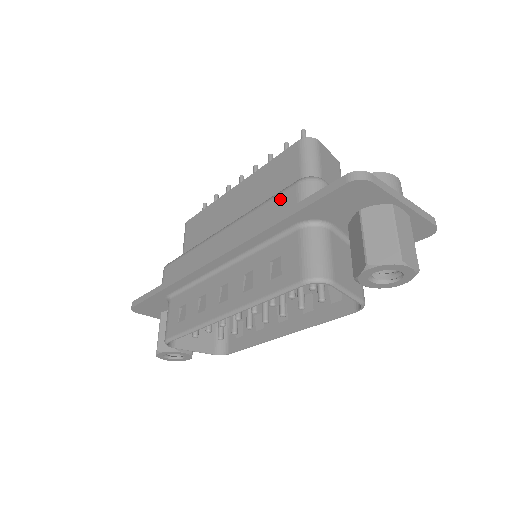
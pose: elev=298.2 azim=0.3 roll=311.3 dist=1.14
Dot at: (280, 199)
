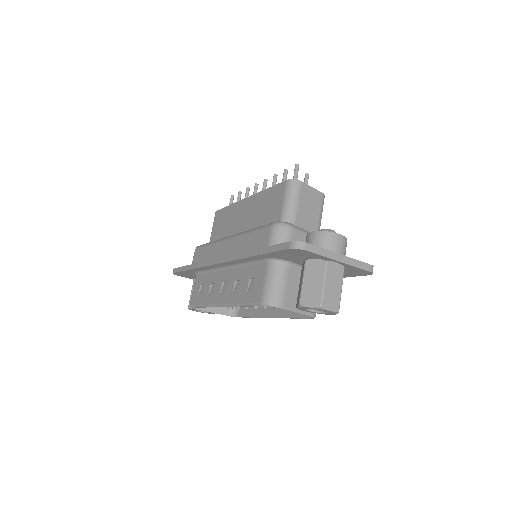
Dot at: (260, 234)
